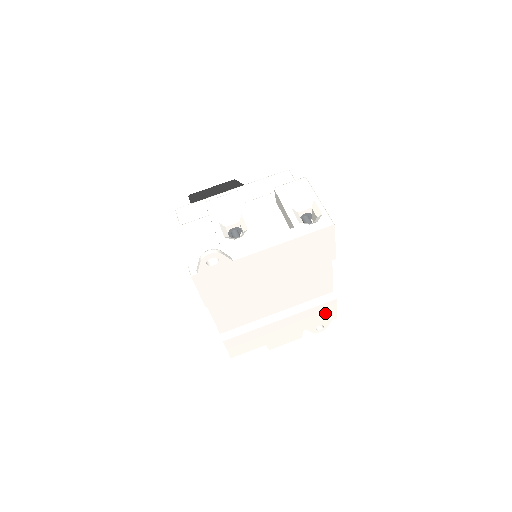
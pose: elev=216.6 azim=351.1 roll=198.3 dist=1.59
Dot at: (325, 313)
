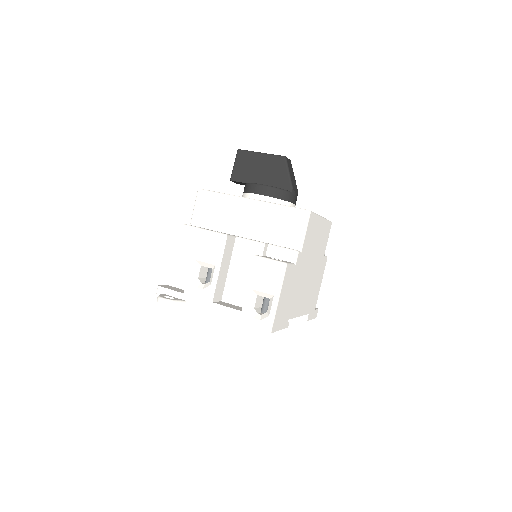
Dot at: occluded
